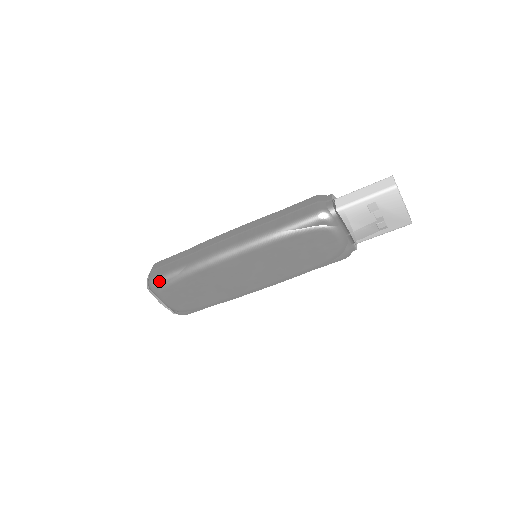
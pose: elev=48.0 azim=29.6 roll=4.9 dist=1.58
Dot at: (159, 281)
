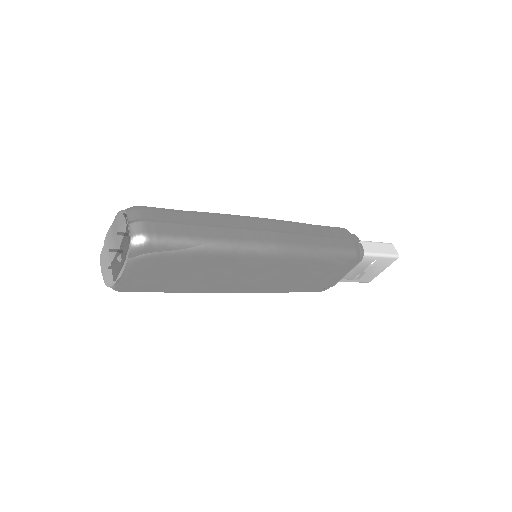
Dot at: (159, 244)
